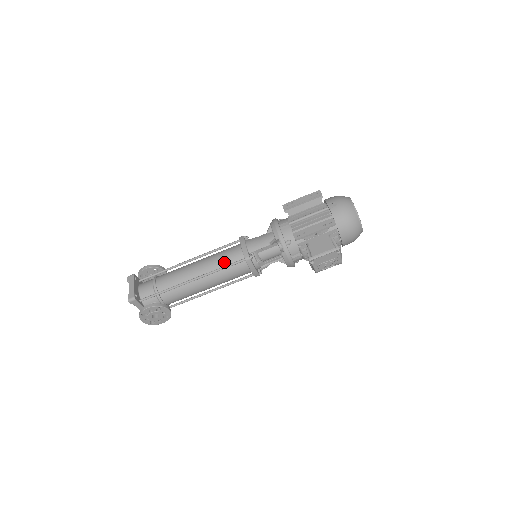
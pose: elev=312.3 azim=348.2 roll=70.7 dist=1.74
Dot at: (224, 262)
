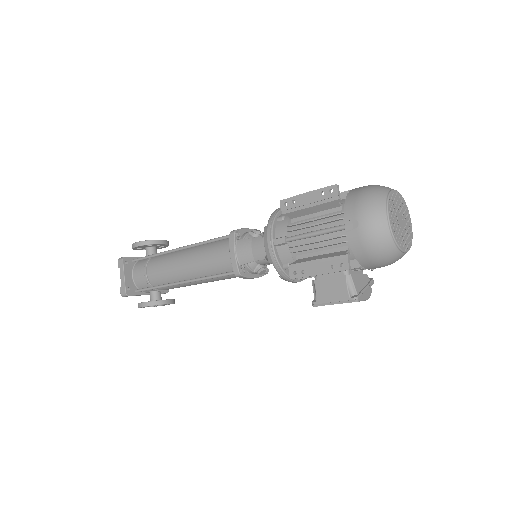
Dot at: (213, 268)
